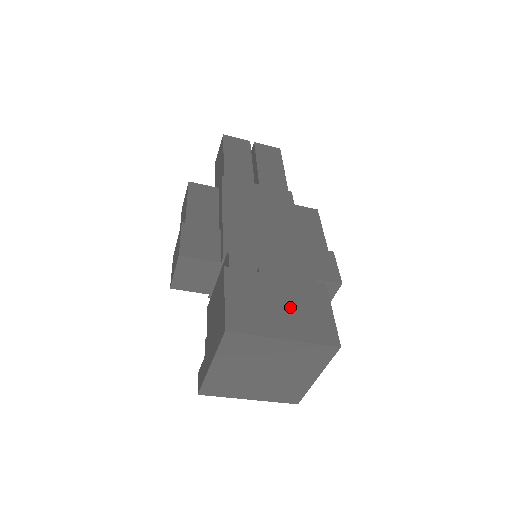
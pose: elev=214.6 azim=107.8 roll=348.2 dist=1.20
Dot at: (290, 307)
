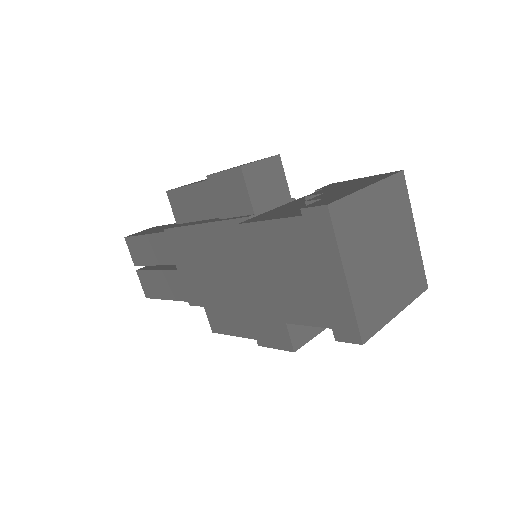
Dot at: occluded
